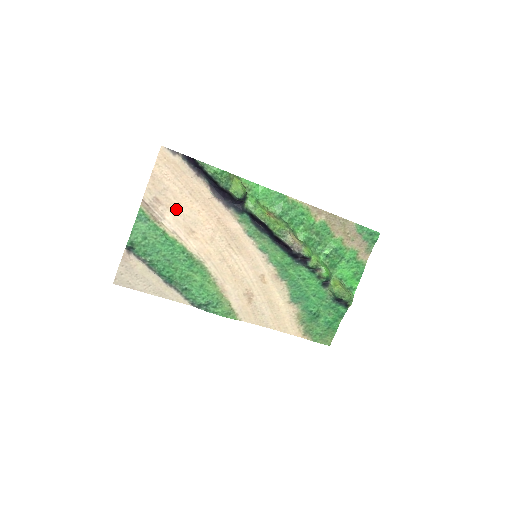
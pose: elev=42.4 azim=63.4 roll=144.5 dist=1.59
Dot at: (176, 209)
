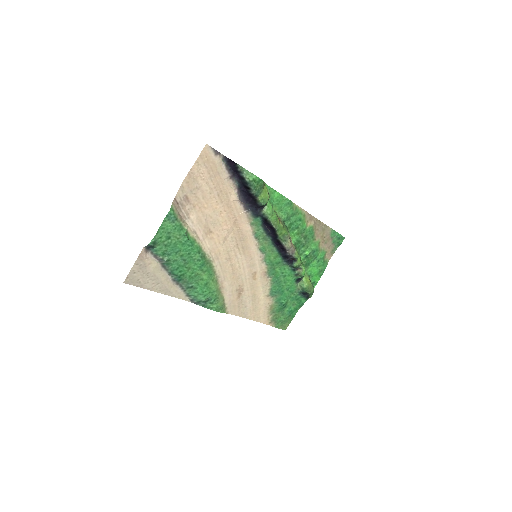
Dot at: (201, 209)
